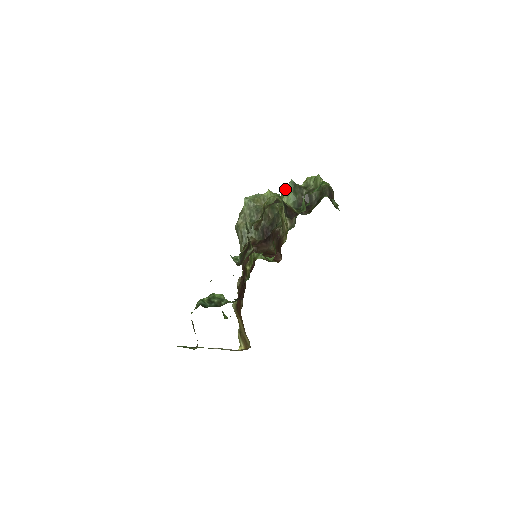
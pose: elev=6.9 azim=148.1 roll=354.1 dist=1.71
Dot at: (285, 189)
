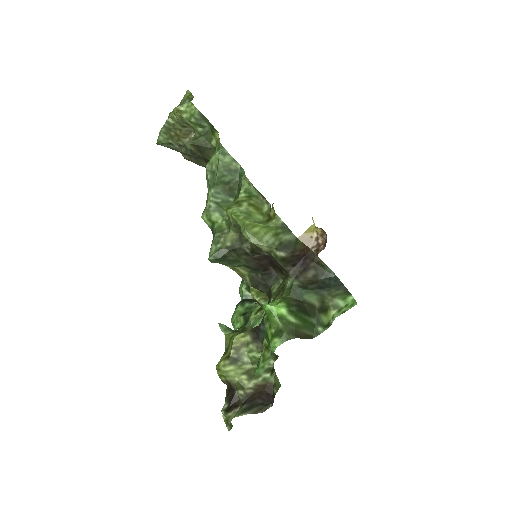
Dot at: occluded
